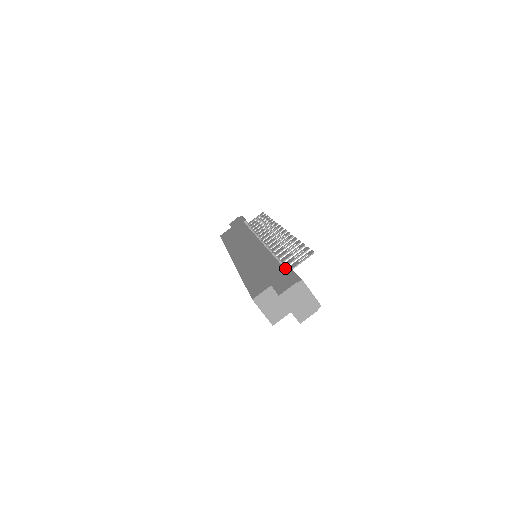
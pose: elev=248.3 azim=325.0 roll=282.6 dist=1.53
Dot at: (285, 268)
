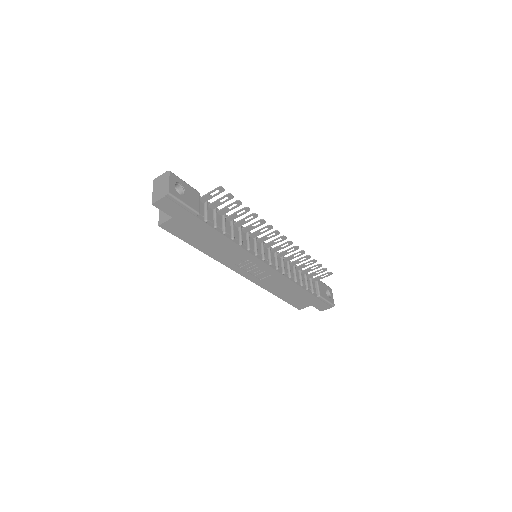
Dot at: occluded
